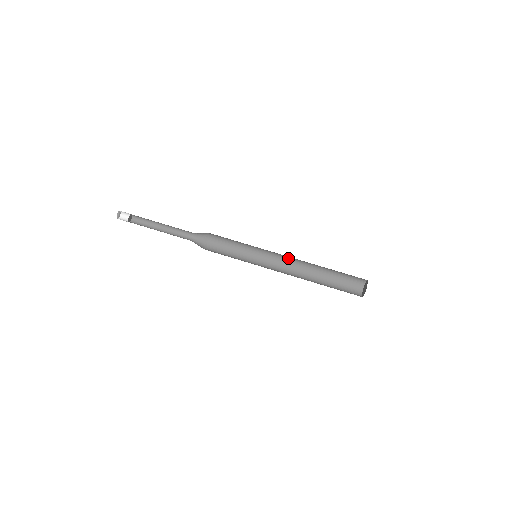
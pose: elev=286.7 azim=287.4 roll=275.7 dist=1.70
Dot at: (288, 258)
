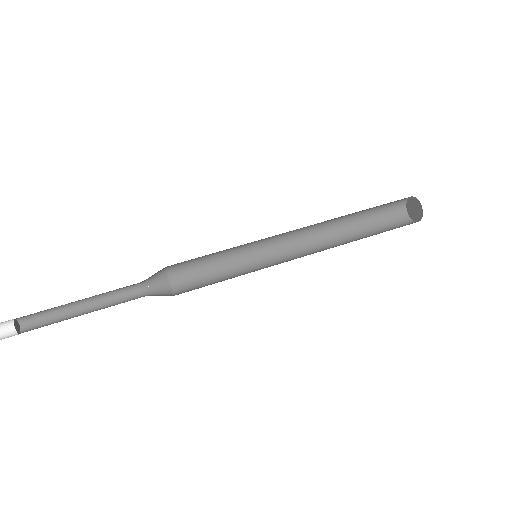
Dot at: (298, 230)
